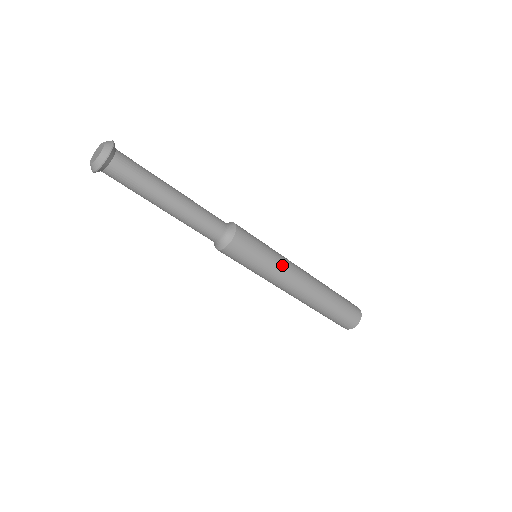
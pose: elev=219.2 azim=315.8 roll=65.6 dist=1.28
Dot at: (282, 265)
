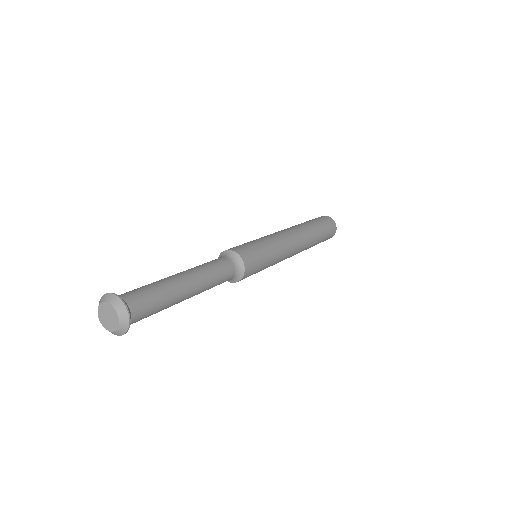
Dot at: (281, 249)
